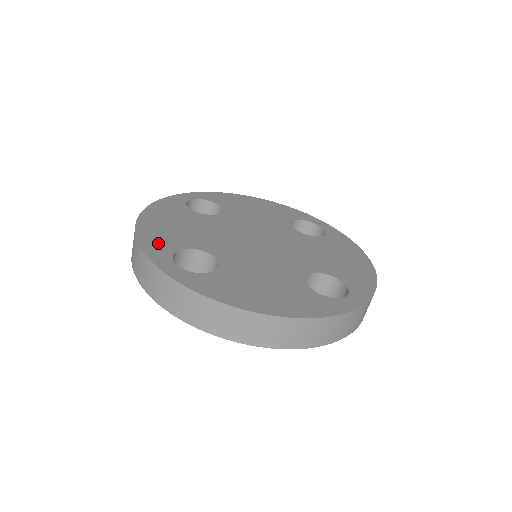
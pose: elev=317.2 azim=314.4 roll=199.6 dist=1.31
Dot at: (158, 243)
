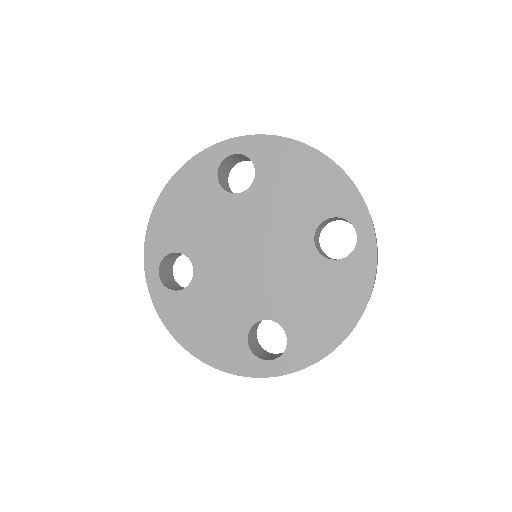
Dot at: (159, 239)
